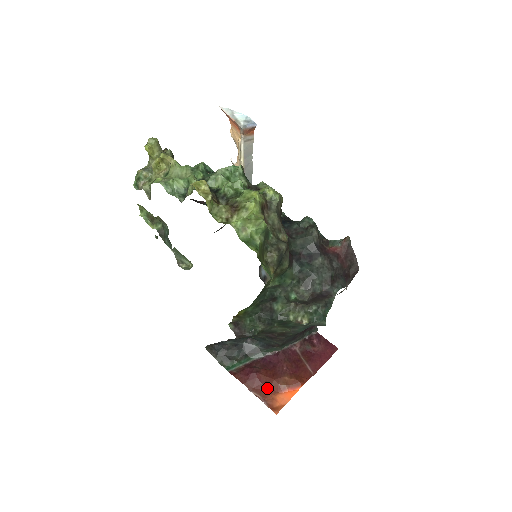
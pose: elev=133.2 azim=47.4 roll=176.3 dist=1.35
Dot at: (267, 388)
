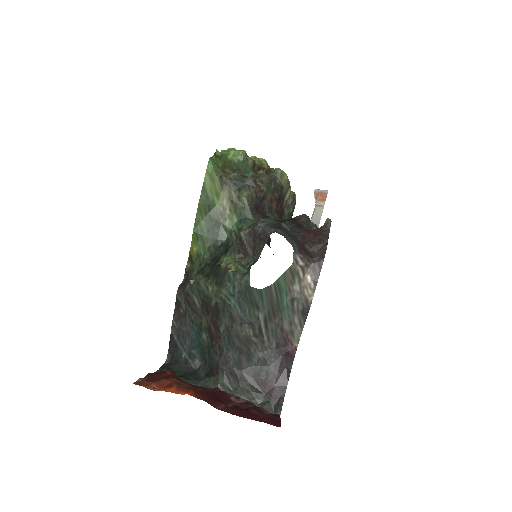
Dot at: (159, 379)
